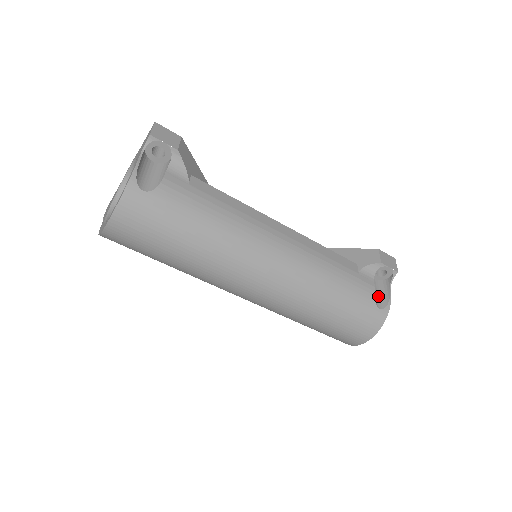
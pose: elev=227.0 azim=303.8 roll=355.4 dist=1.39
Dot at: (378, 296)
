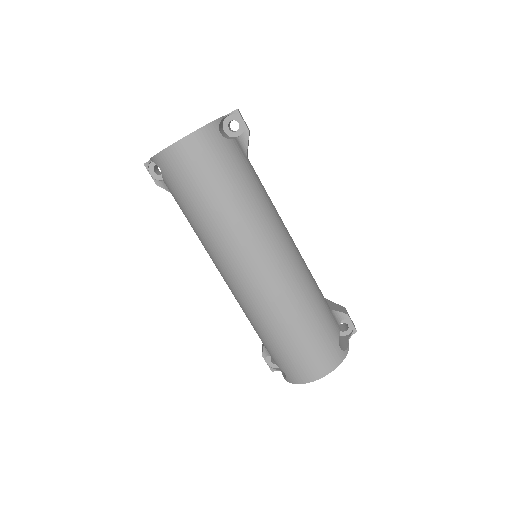
Dot at: (339, 342)
